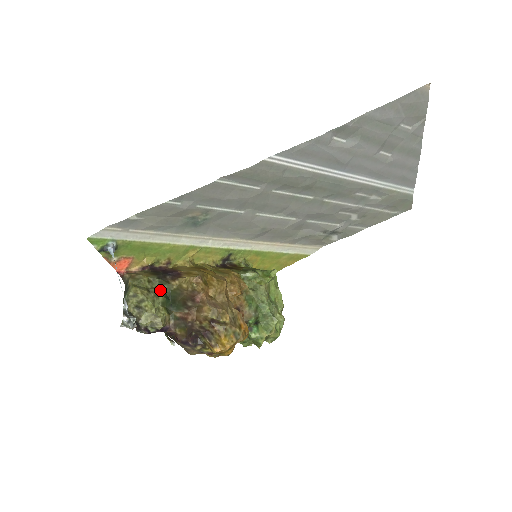
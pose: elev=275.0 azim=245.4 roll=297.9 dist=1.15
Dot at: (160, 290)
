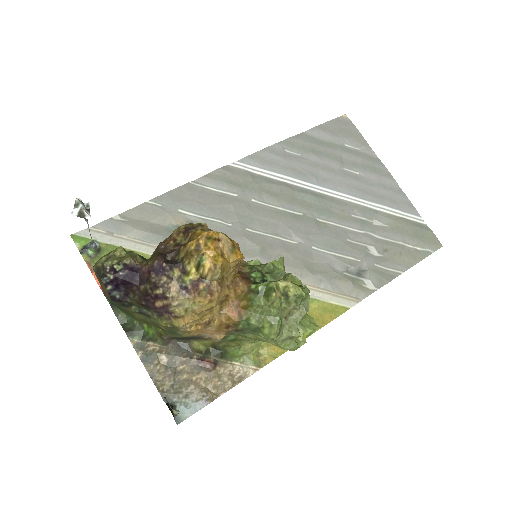
Dot at: occluded
